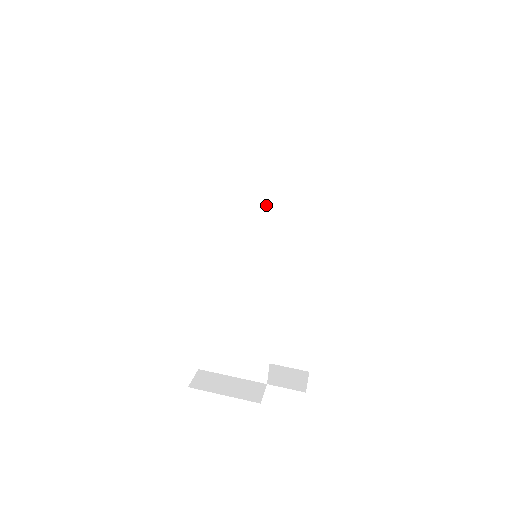
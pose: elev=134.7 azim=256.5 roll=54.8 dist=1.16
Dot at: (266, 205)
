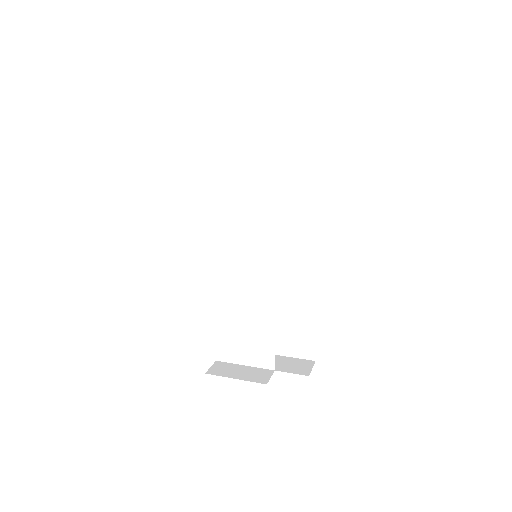
Dot at: (257, 209)
